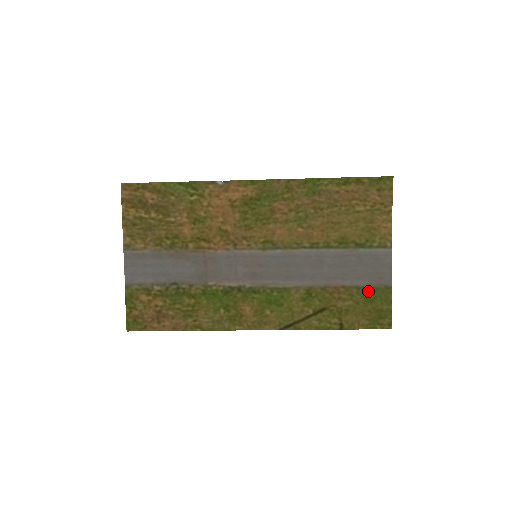
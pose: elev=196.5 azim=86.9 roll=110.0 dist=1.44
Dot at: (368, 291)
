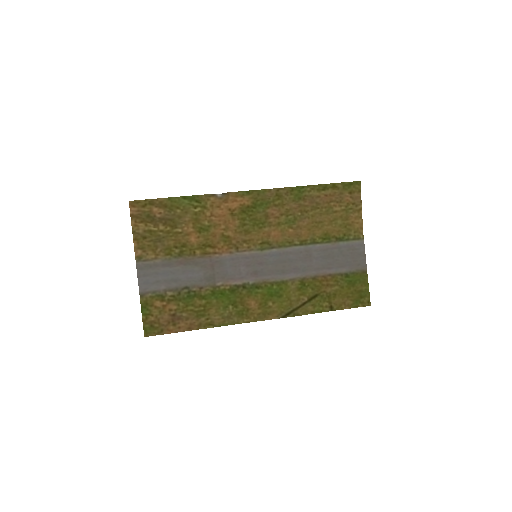
Dot at: (349, 276)
